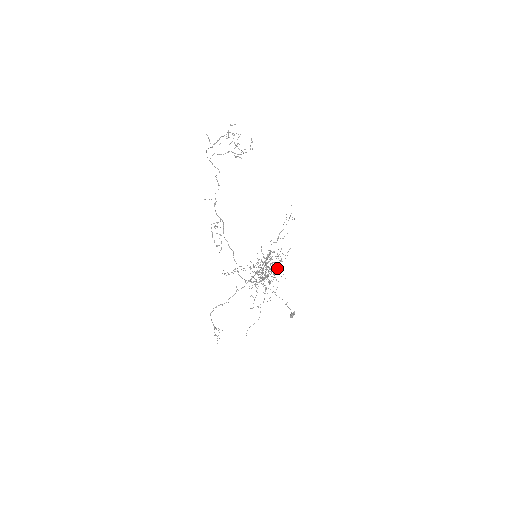
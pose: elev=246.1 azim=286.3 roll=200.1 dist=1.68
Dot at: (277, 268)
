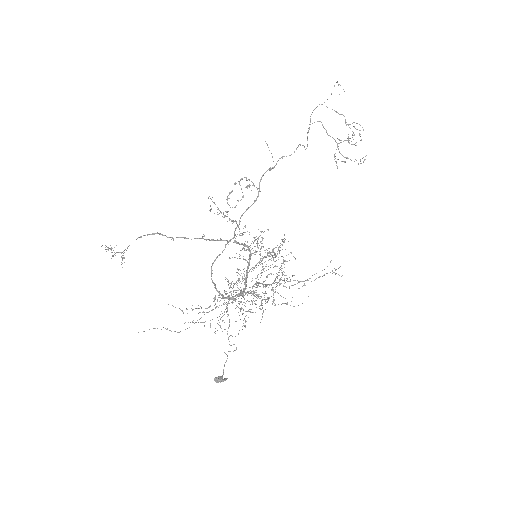
Dot at: occluded
